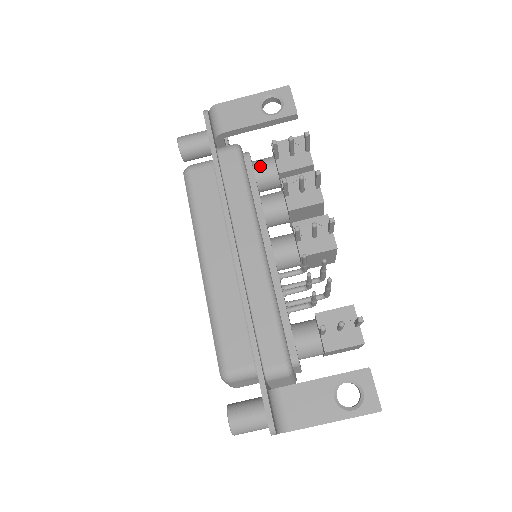
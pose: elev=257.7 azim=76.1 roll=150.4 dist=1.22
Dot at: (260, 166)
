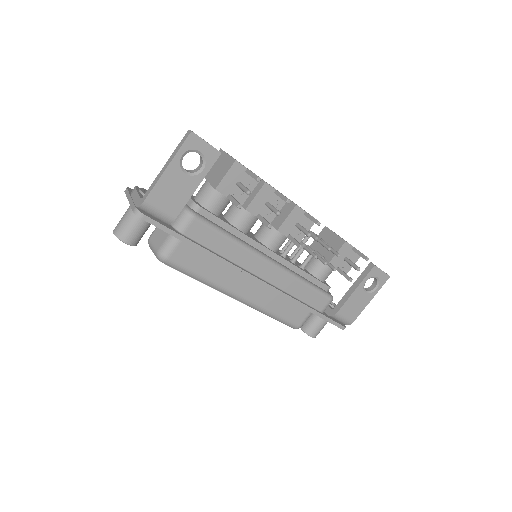
Dot at: (214, 206)
